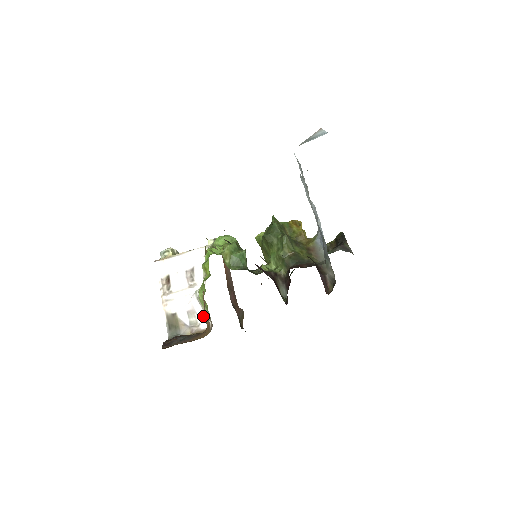
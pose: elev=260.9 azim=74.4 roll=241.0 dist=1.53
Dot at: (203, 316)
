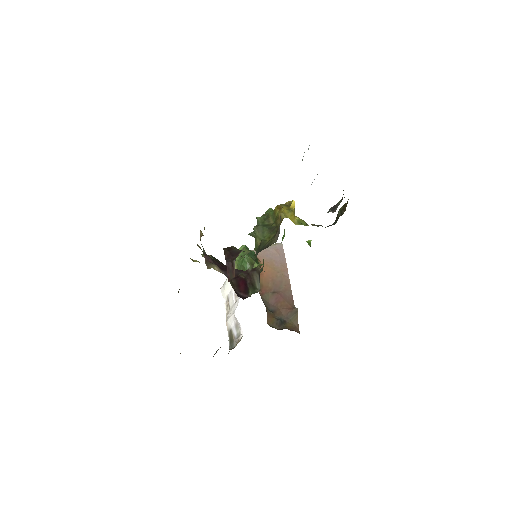
Dot at: (240, 326)
